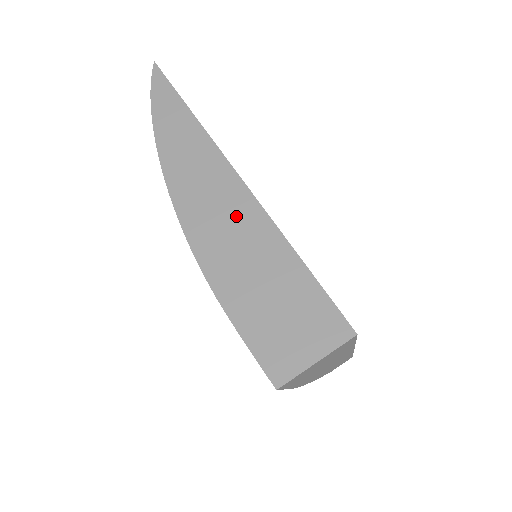
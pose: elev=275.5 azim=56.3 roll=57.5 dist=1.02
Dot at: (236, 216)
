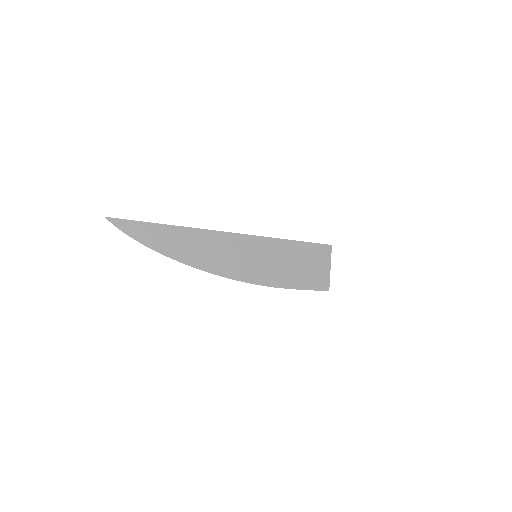
Dot at: (248, 250)
